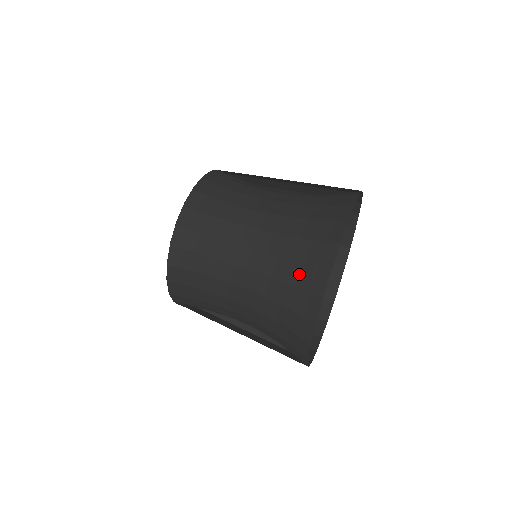
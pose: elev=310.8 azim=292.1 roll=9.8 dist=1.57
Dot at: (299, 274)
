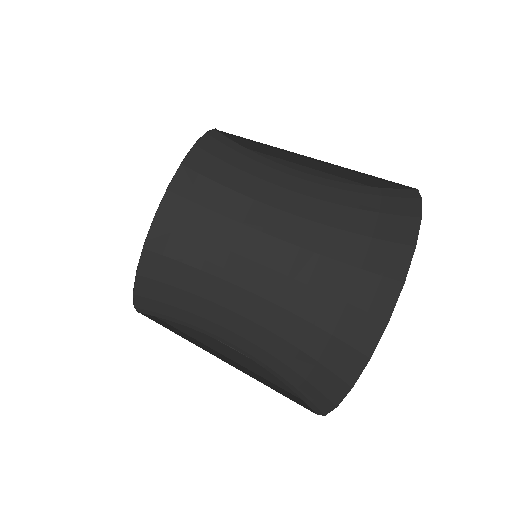
Dot at: (337, 316)
